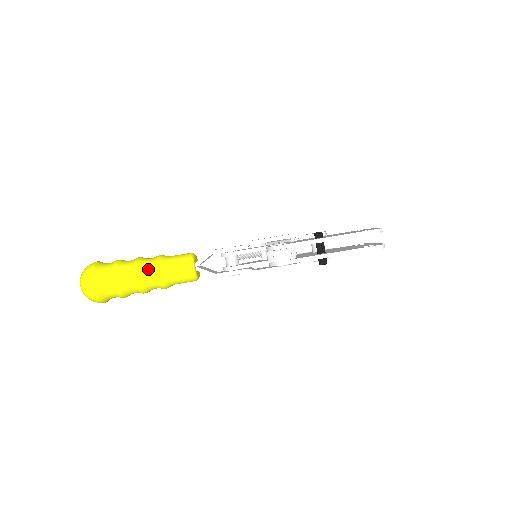
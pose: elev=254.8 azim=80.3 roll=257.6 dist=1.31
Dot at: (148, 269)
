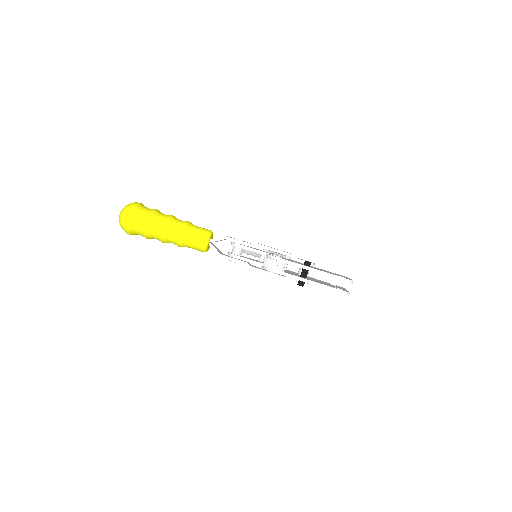
Dot at: (175, 227)
